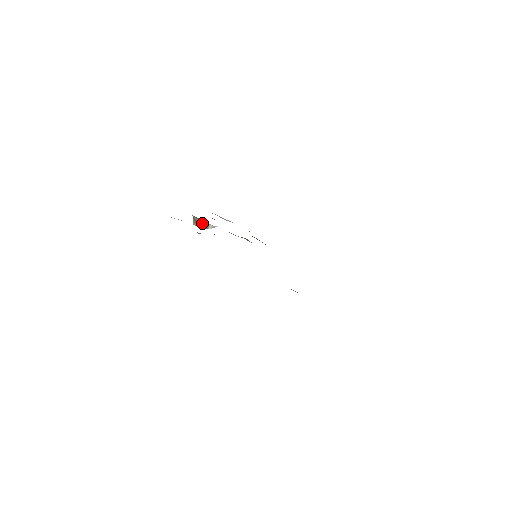
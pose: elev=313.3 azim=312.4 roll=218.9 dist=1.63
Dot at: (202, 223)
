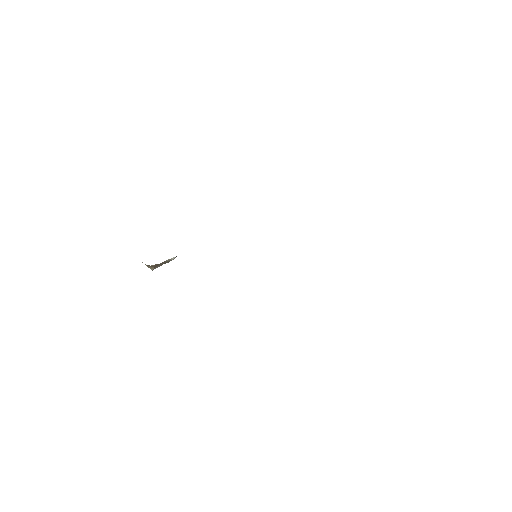
Dot at: (162, 263)
